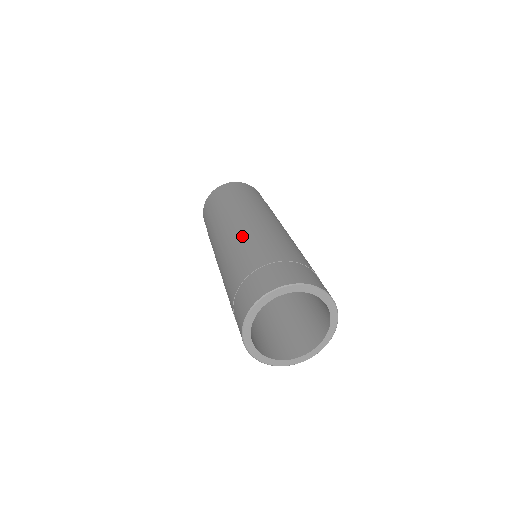
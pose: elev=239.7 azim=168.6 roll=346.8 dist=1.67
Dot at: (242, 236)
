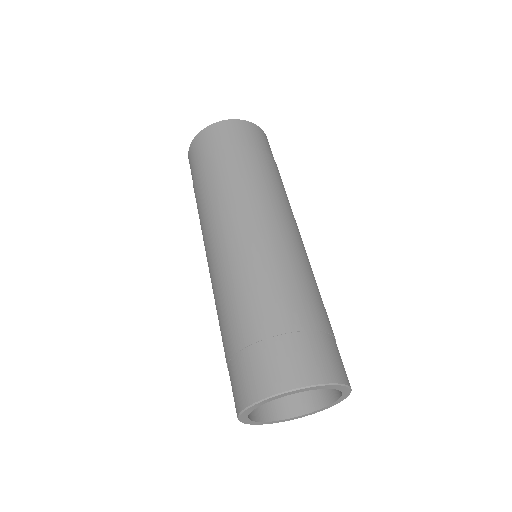
Dot at: (213, 282)
